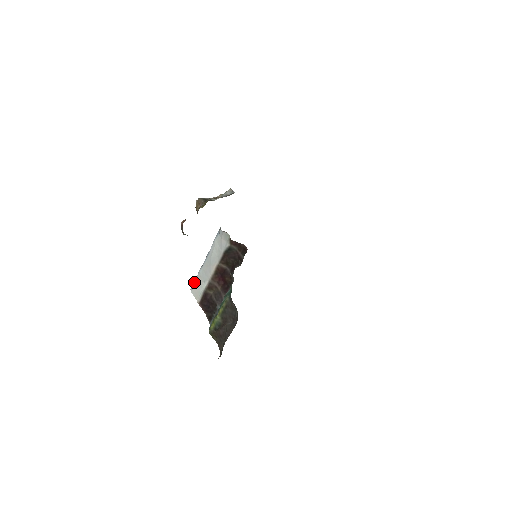
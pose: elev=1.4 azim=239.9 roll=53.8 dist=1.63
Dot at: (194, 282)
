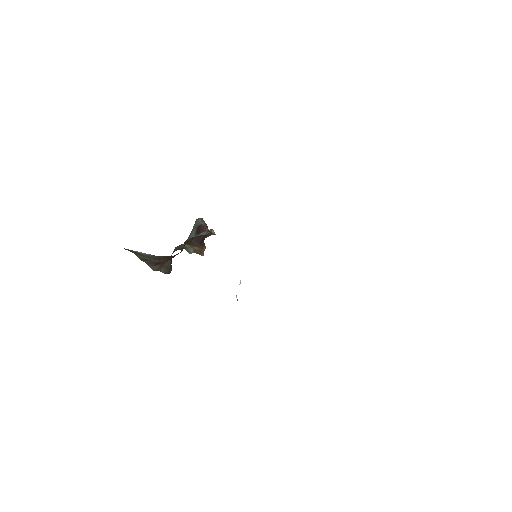
Dot at: occluded
